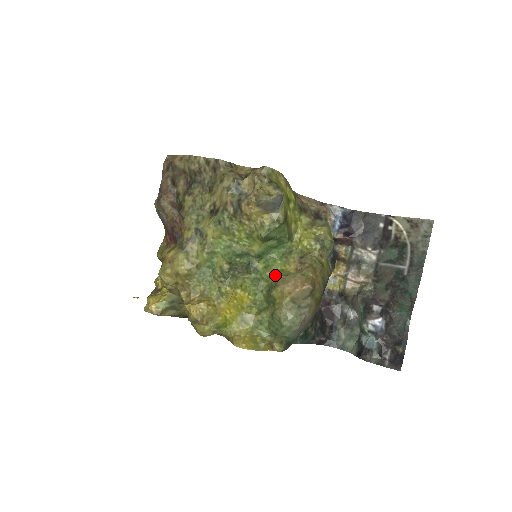
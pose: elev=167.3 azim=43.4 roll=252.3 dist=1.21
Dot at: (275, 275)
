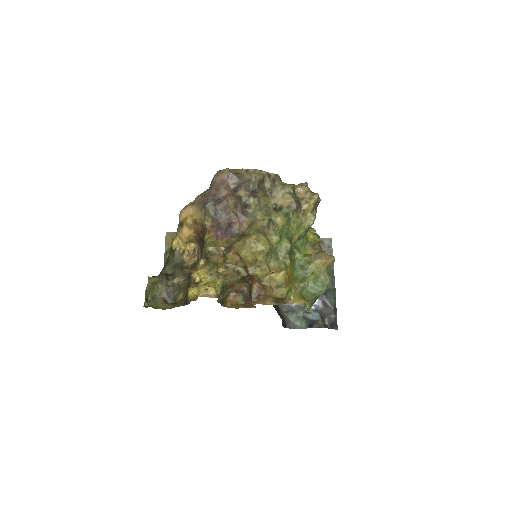
Dot at: (306, 256)
